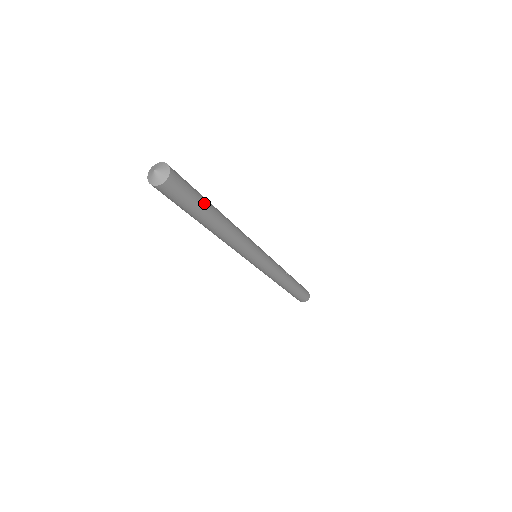
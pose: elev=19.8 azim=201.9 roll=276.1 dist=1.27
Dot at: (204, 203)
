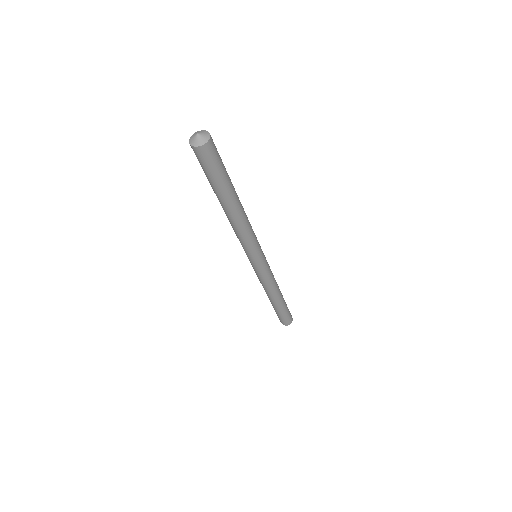
Dot at: (227, 182)
